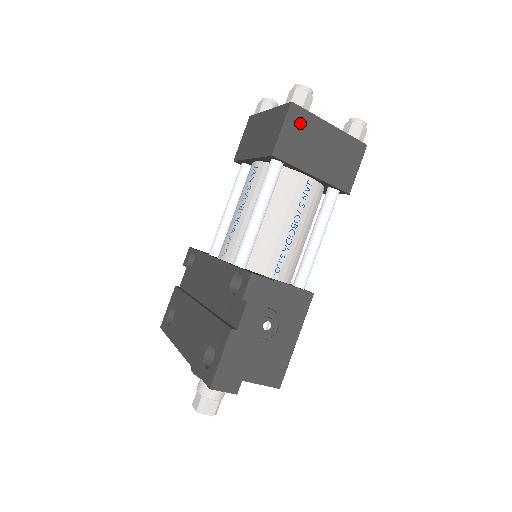
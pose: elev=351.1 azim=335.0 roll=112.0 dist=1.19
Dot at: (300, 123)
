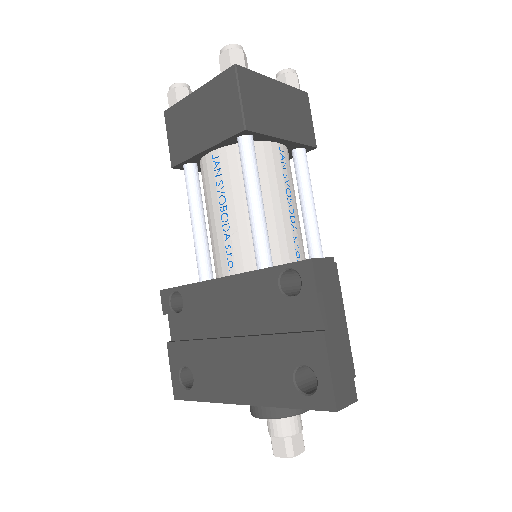
Dot at: (251, 86)
